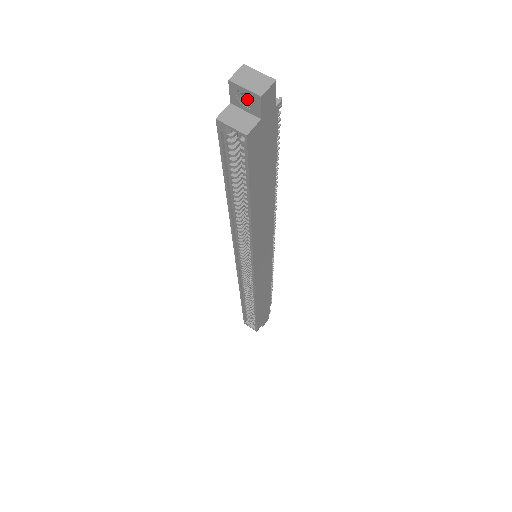
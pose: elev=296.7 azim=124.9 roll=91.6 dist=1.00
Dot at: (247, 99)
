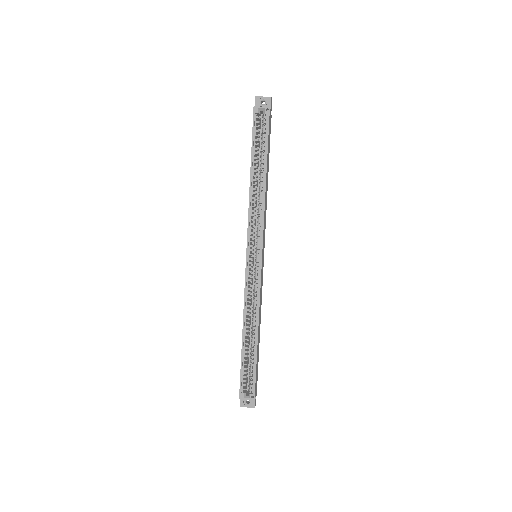
Dot at: (263, 105)
